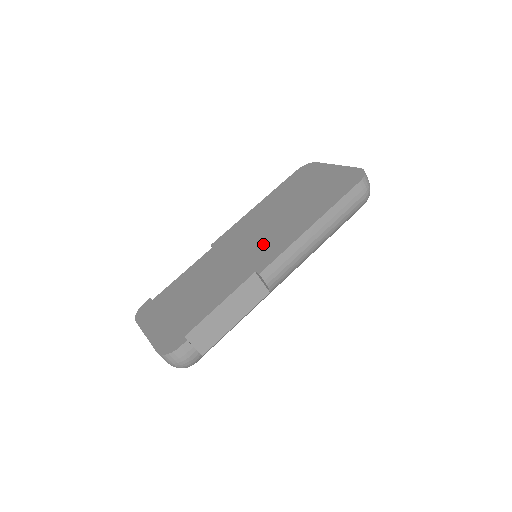
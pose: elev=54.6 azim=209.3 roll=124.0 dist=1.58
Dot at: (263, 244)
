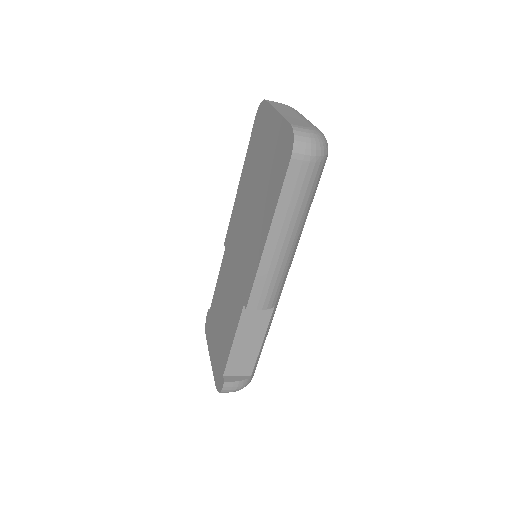
Dot at: (245, 260)
